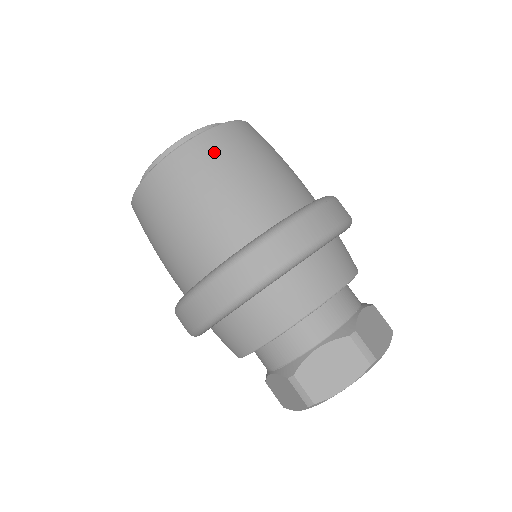
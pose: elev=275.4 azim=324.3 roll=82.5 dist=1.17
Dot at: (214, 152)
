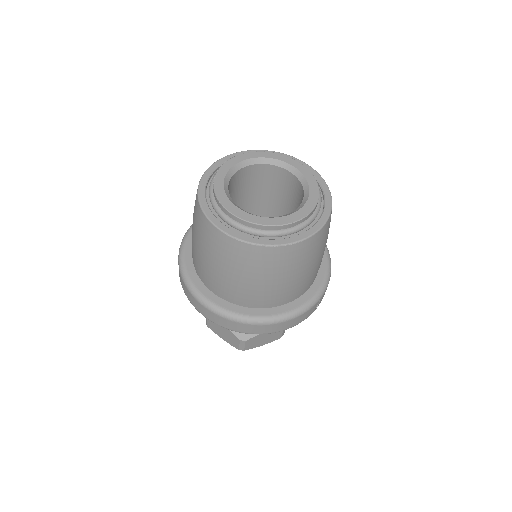
Dot at: (245, 259)
